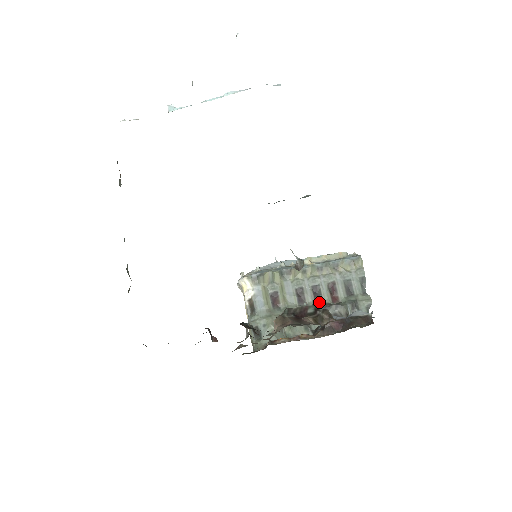
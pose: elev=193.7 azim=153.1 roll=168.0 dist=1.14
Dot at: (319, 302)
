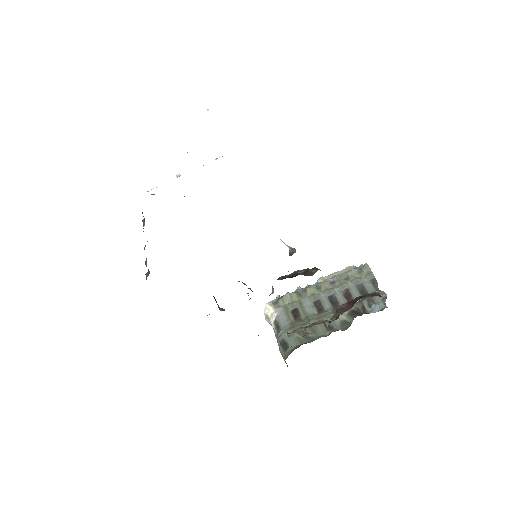
Dot at: occluded
